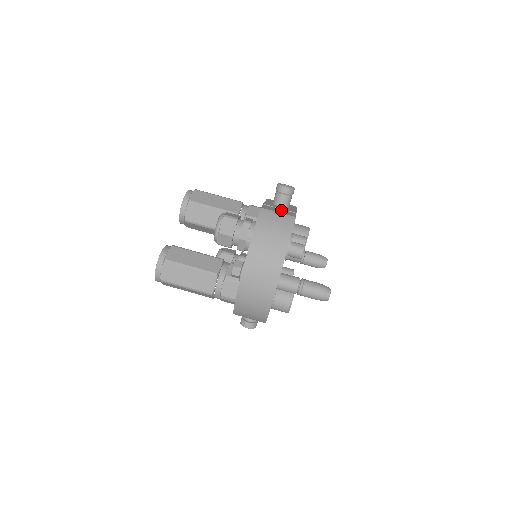
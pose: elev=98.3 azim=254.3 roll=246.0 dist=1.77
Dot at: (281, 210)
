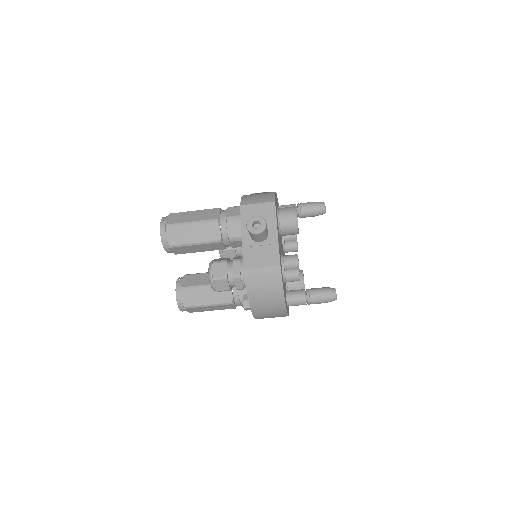
Dot at: (262, 252)
